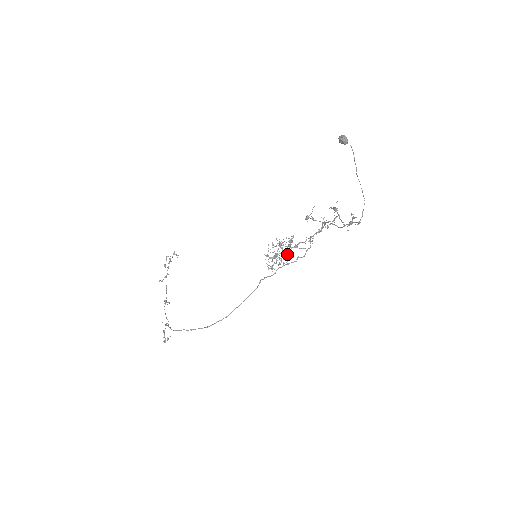
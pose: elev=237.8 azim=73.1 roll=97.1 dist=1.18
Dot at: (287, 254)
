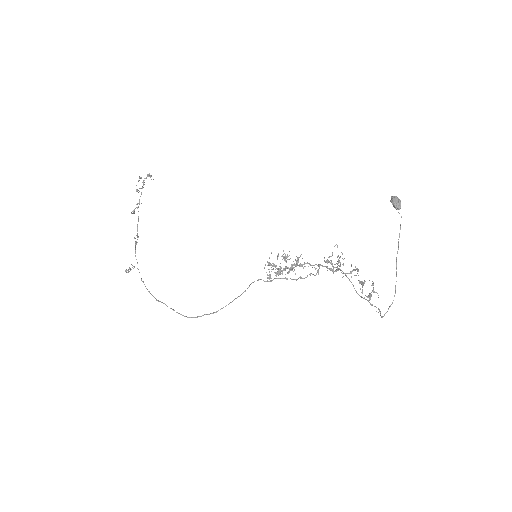
Dot at: (290, 270)
